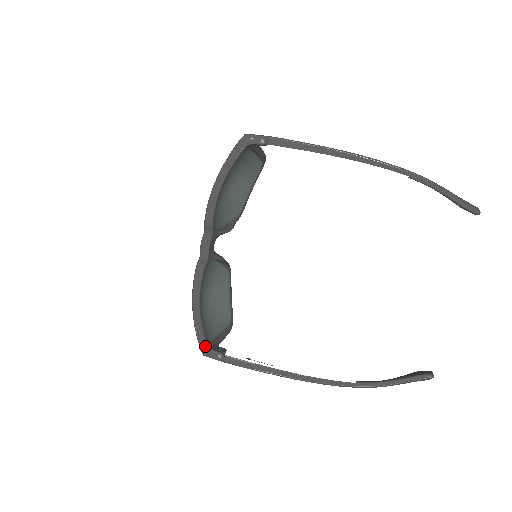
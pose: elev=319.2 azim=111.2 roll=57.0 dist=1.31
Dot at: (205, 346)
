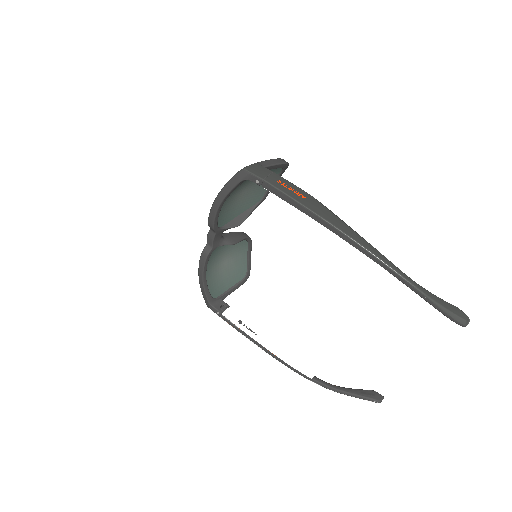
Dot at: (208, 303)
